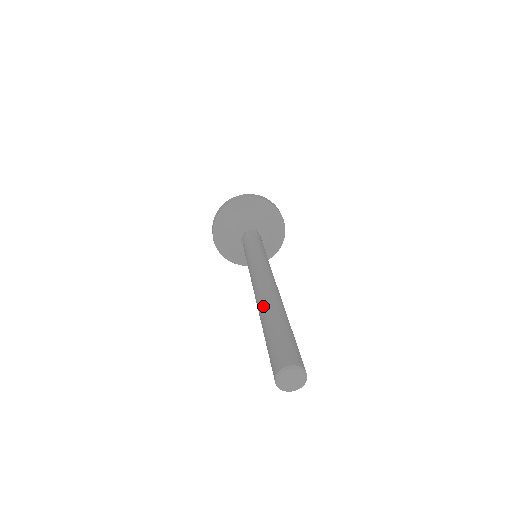
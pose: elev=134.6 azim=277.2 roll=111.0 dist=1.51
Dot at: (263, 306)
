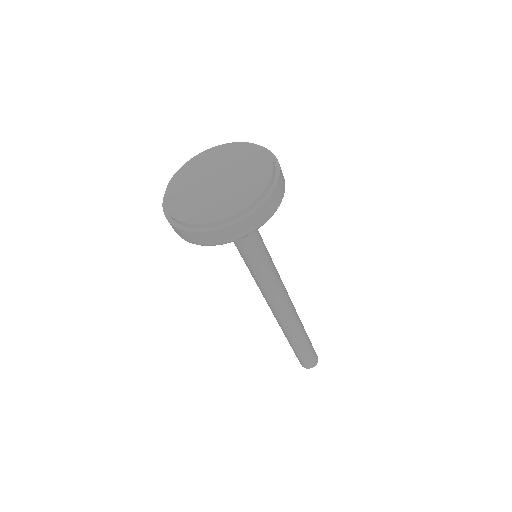
Dot at: (286, 335)
